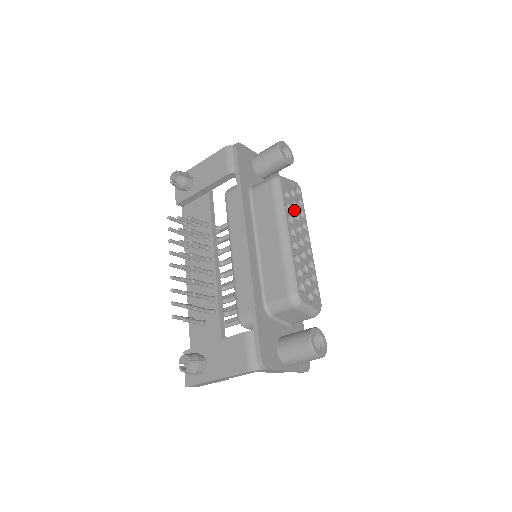
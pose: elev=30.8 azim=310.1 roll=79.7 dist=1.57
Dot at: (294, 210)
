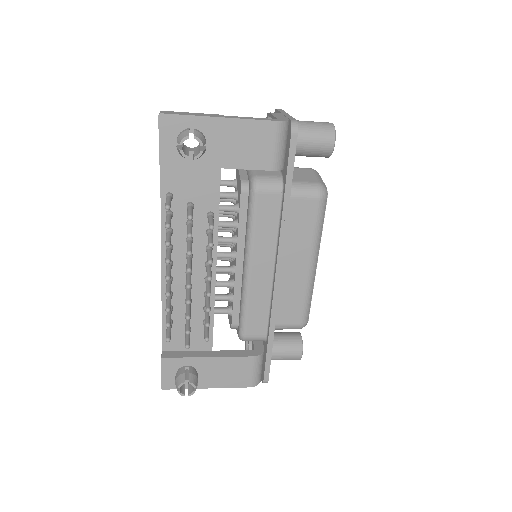
Dot at: occluded
